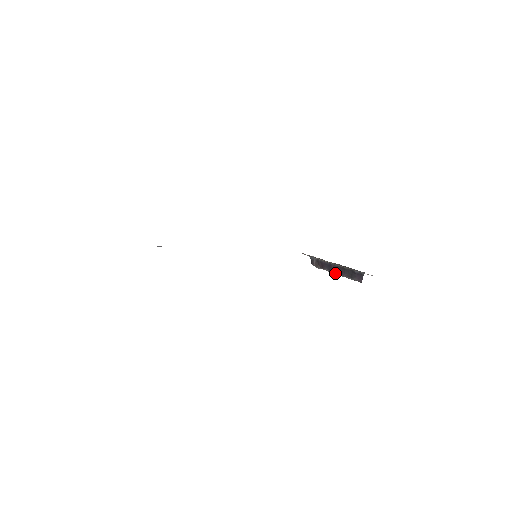
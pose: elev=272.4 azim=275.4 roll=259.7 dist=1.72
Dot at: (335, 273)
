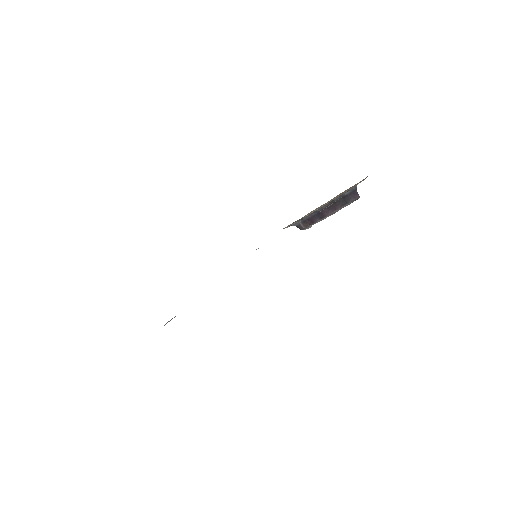
Dot at: (328, 215)
